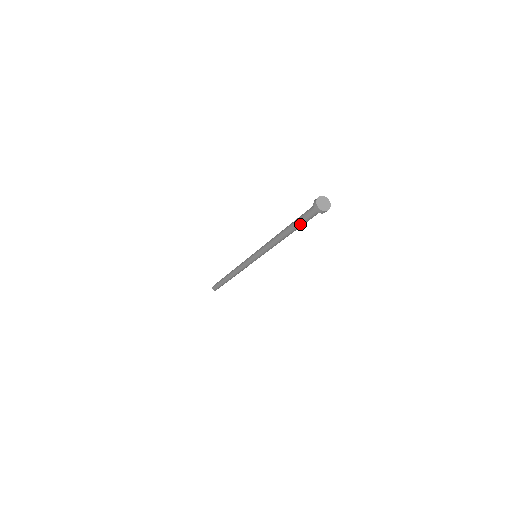
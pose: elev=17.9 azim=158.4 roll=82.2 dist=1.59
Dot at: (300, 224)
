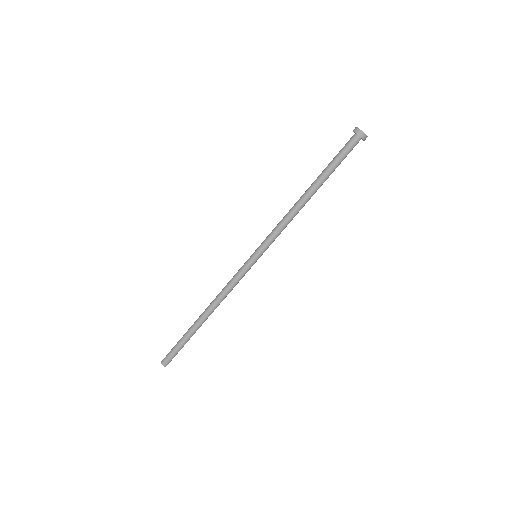
Dot at: (333, 169)
